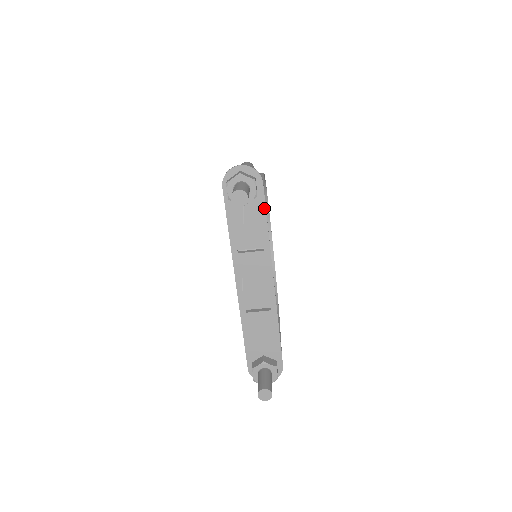
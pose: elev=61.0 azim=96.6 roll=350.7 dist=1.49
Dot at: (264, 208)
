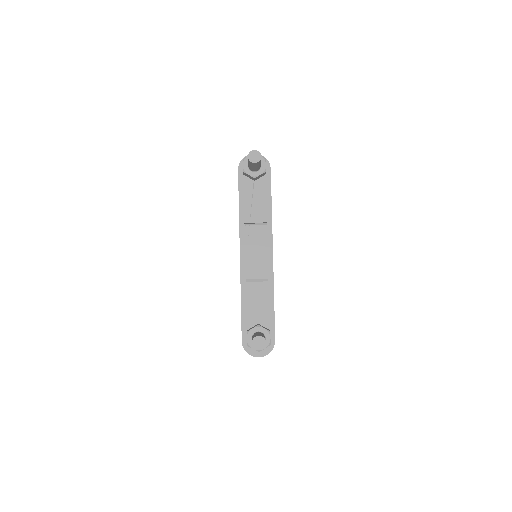
Dot at: (270, 189)
